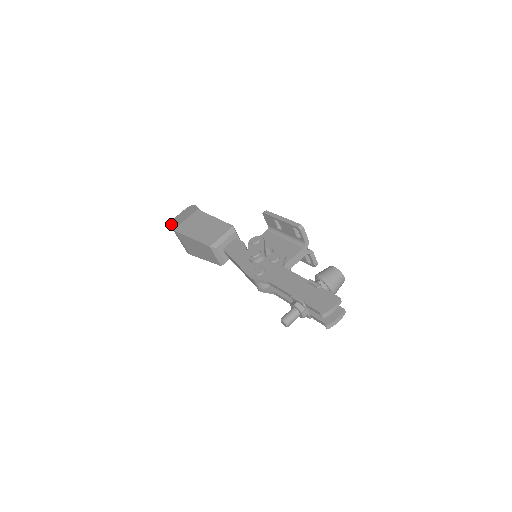
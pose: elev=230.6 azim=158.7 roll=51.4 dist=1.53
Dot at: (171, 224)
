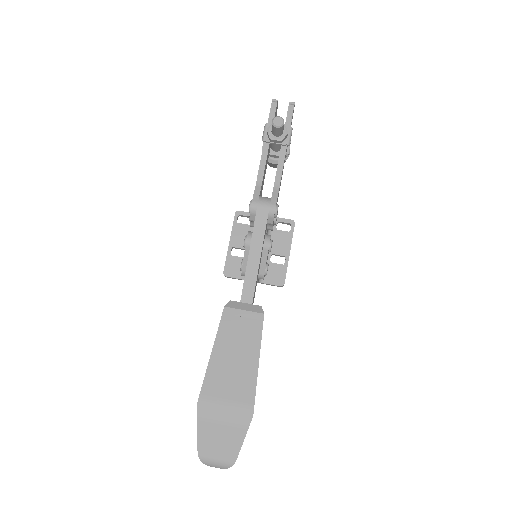
Dot at: occluded
